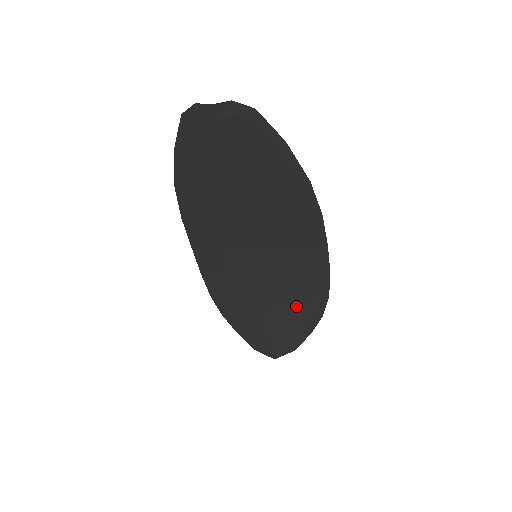
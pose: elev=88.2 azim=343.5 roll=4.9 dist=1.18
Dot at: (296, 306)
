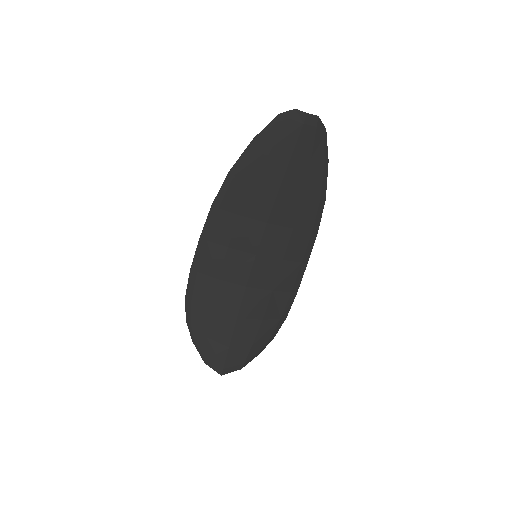
Dot at: (262, 318)
